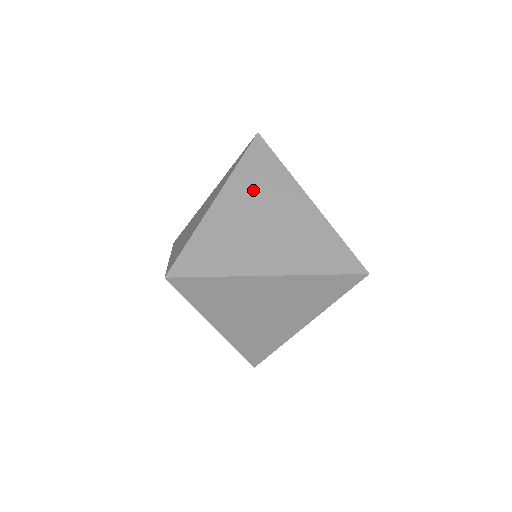
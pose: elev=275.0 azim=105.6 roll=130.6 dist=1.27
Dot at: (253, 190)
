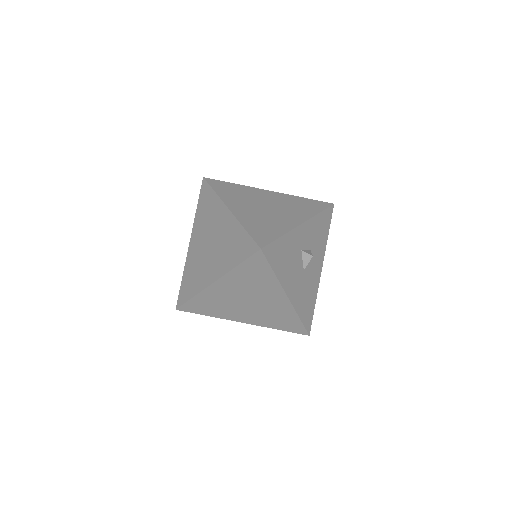
Dot at: (244, 284)
